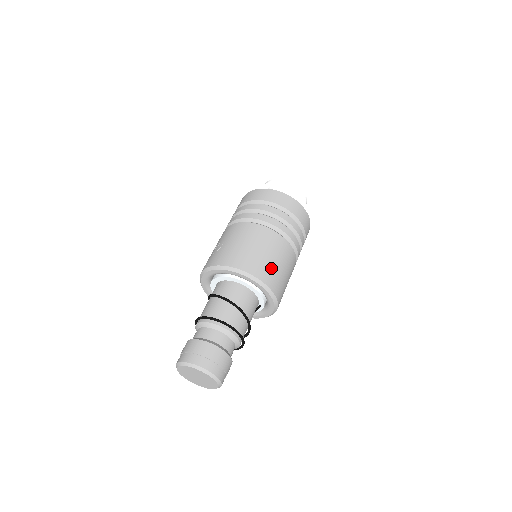
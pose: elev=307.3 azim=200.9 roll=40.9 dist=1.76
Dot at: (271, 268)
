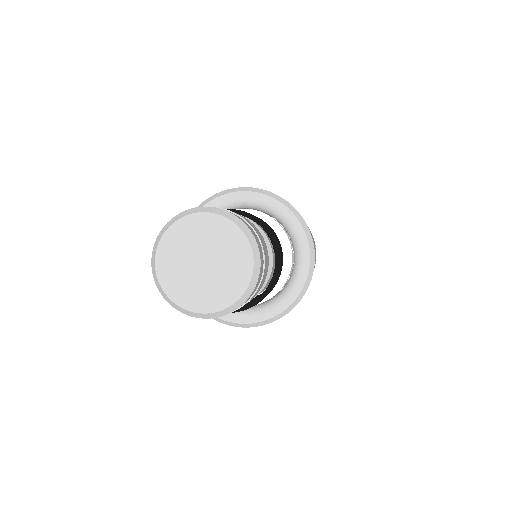
Dot at: occluded
